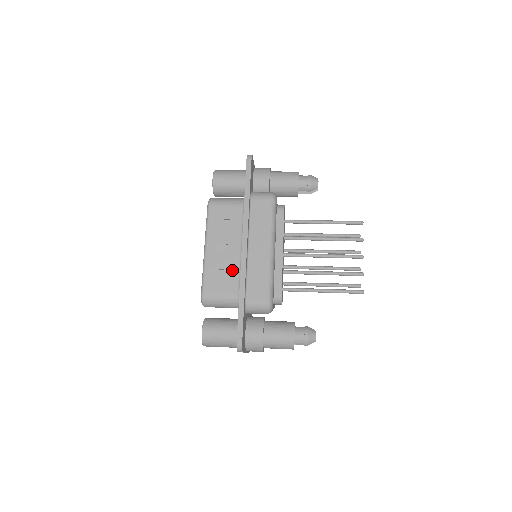
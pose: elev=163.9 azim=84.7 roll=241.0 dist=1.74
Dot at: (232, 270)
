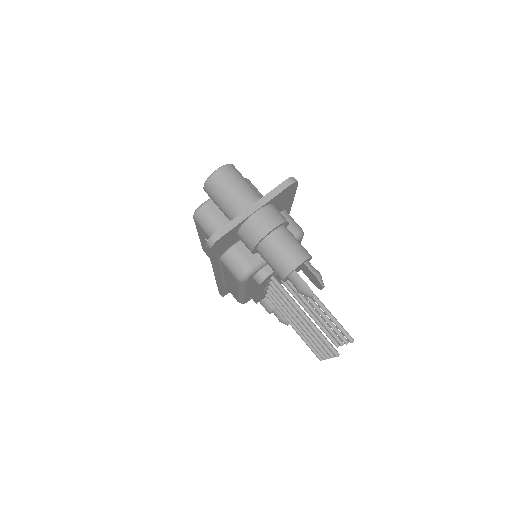
Dot at: occluded
